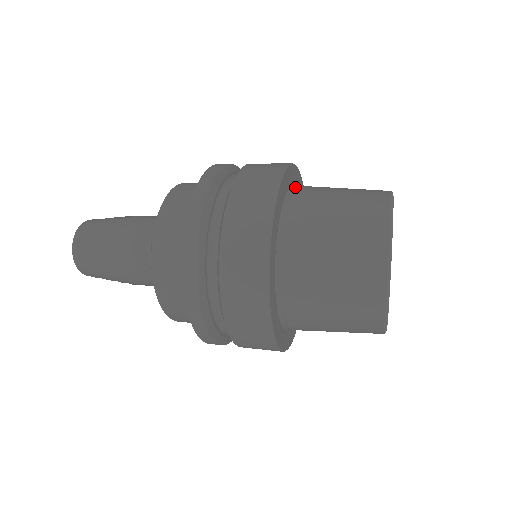
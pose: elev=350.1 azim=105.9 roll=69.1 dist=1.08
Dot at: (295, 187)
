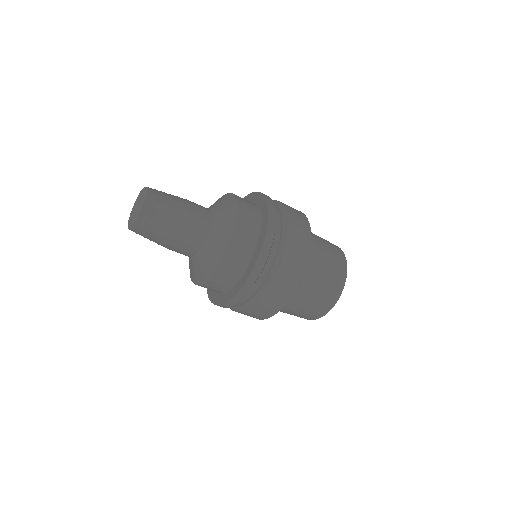
Dot at: occluded
